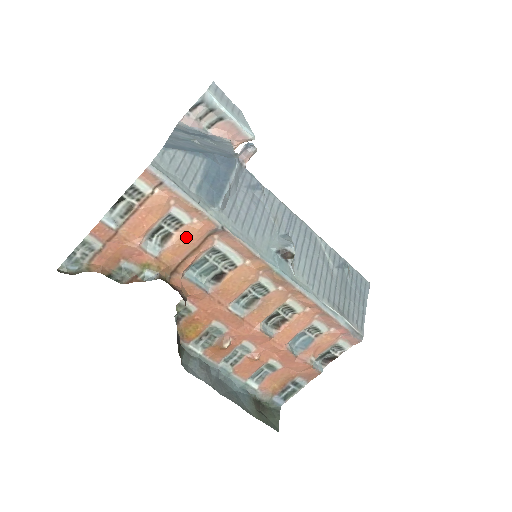
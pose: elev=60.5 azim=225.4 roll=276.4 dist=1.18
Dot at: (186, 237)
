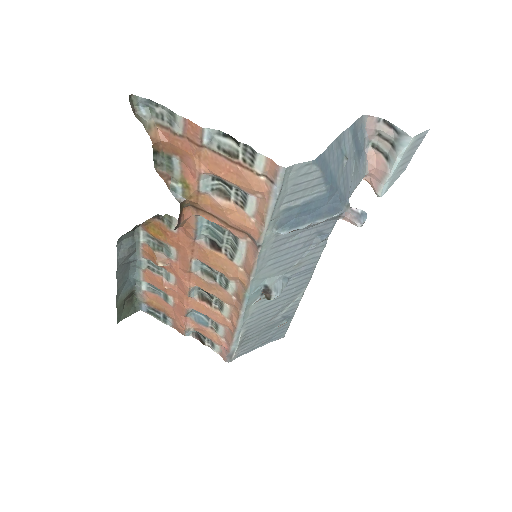
Dot at: (233, 214)
